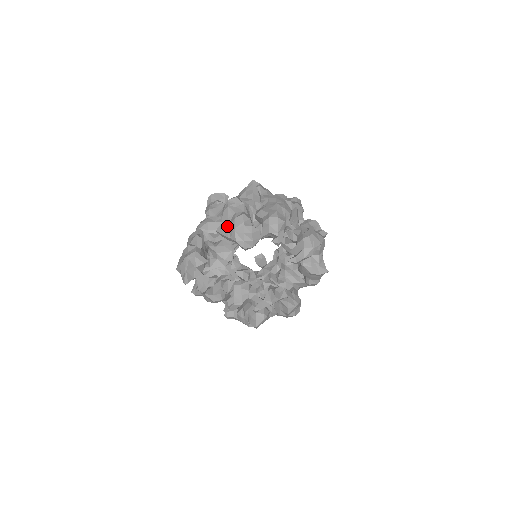
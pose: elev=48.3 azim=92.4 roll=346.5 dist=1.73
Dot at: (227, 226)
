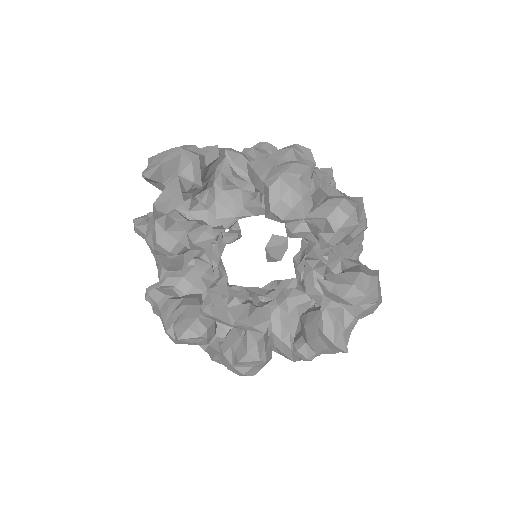
Dot at: (271, 165)
